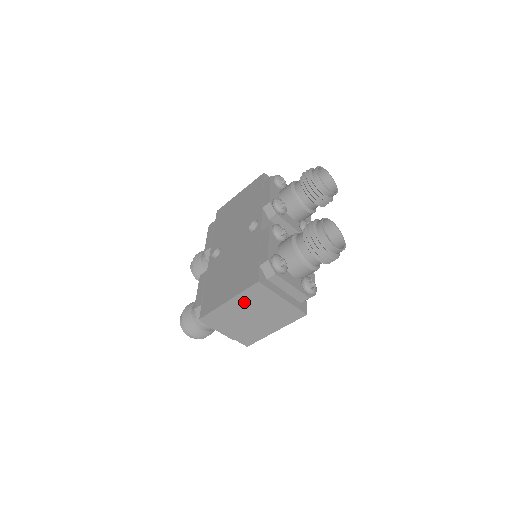
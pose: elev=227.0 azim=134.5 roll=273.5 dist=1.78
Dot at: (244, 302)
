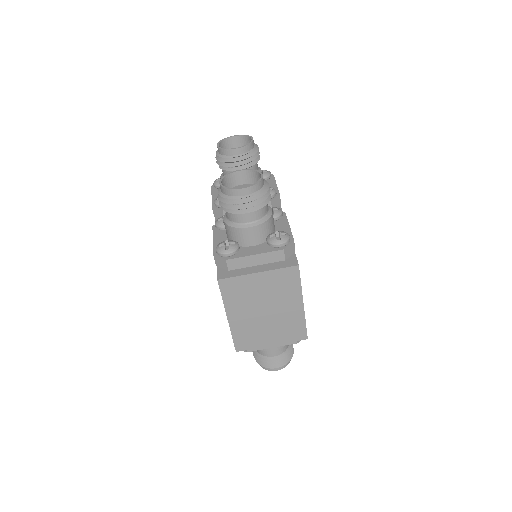
Dot at: (238, 306)
